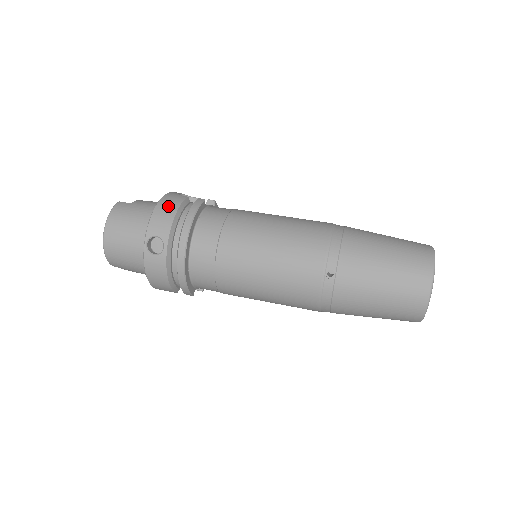
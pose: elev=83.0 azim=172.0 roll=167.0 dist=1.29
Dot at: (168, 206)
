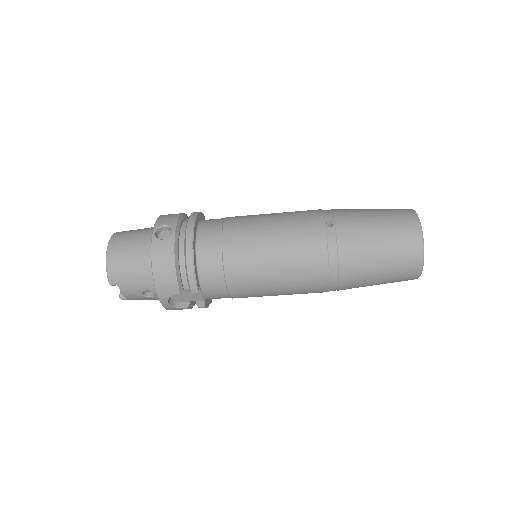
Dot at: (173, 214)
